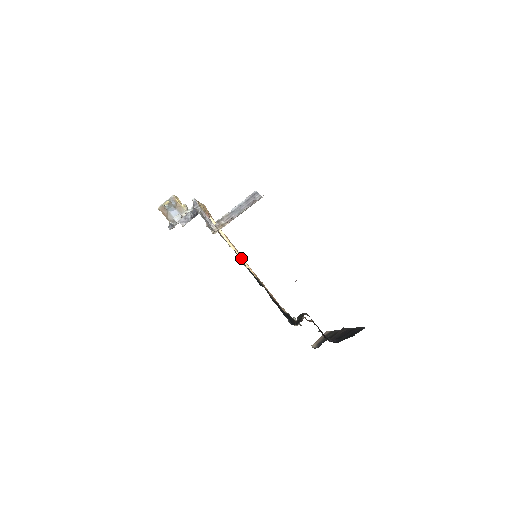
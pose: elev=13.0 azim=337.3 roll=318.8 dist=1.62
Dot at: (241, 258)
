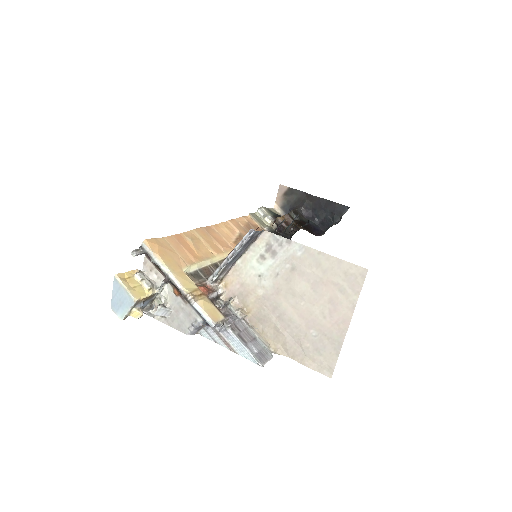
Dot at: occluded
